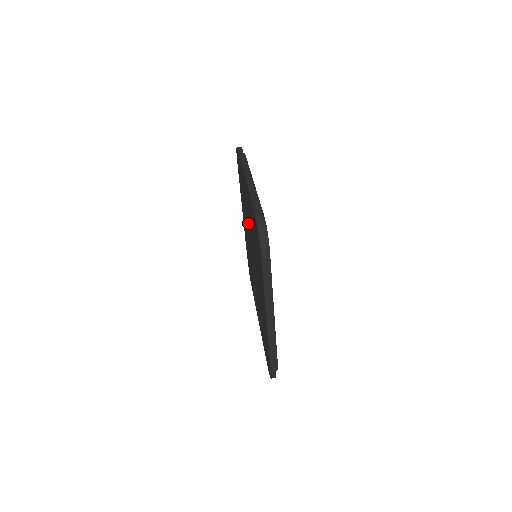
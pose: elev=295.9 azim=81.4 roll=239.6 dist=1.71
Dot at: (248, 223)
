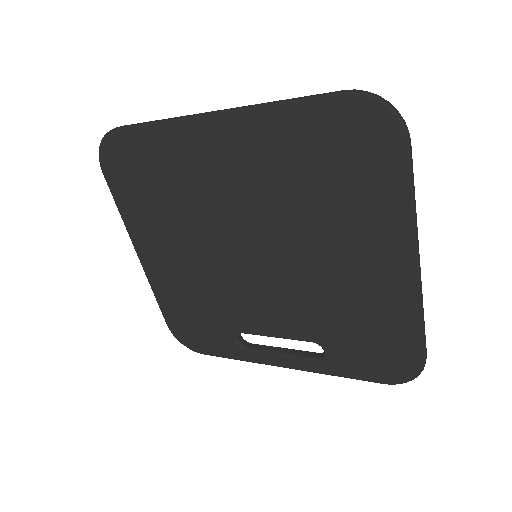
Dot at: (225, 210)
